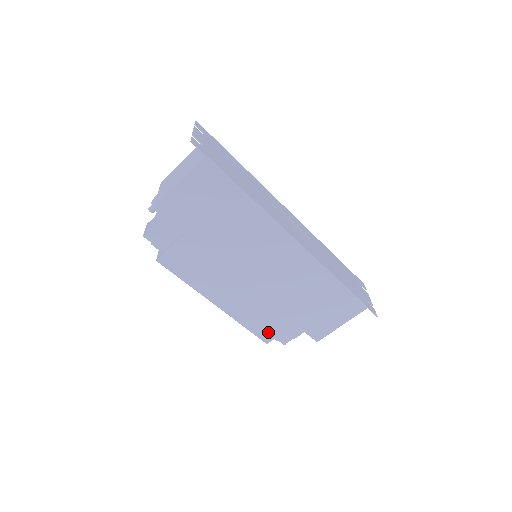
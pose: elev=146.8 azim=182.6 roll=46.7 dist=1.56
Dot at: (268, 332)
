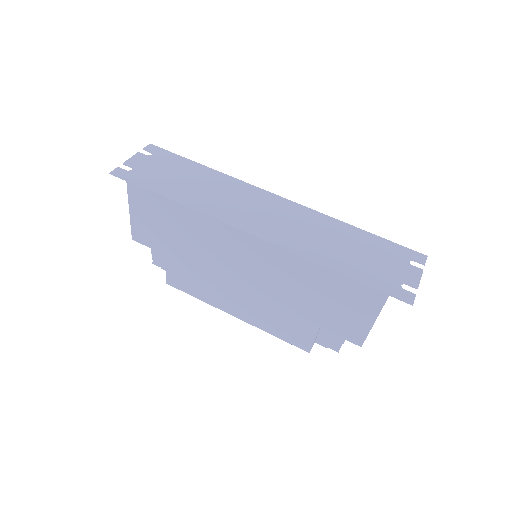
Dot at: (300, 339)
